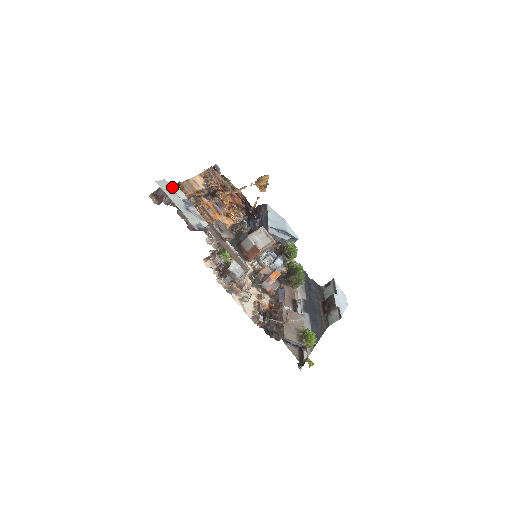
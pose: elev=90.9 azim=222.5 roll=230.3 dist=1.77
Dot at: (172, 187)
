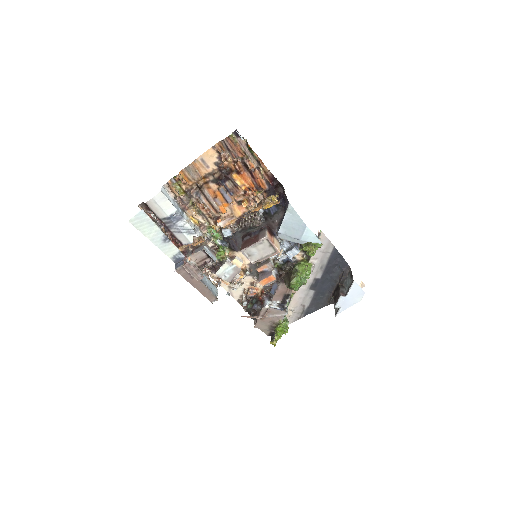
Dot at: (158, 203)
